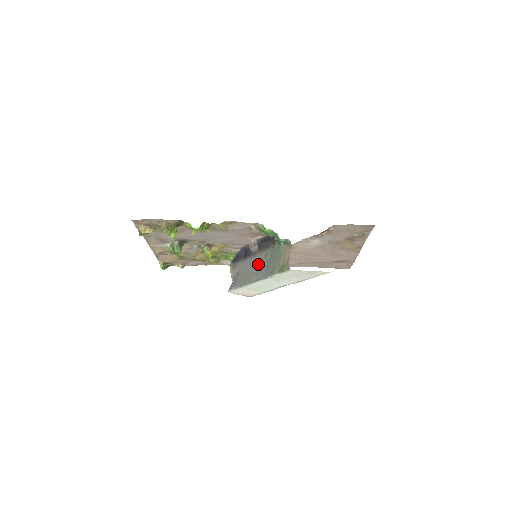
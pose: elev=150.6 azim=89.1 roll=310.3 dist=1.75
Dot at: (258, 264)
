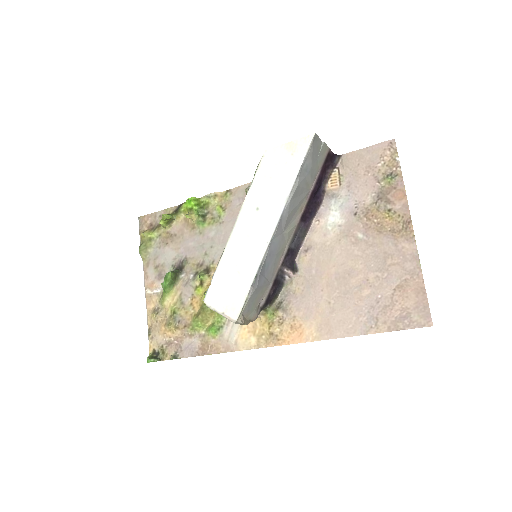
Dot at: occluded
